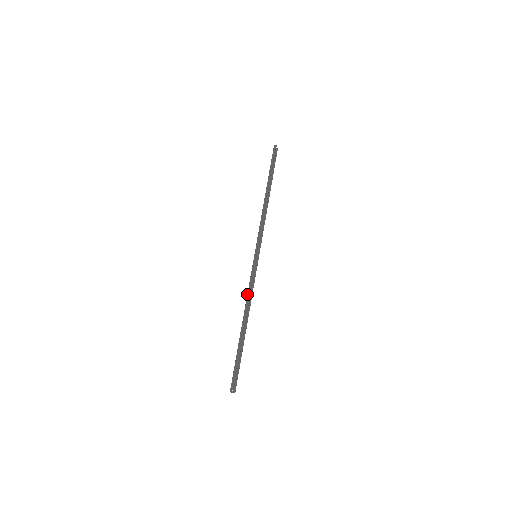
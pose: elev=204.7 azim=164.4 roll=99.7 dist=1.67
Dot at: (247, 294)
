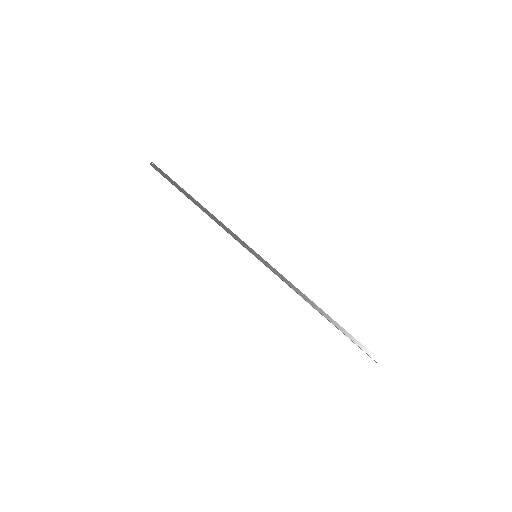
Dot at: (291, 288)
